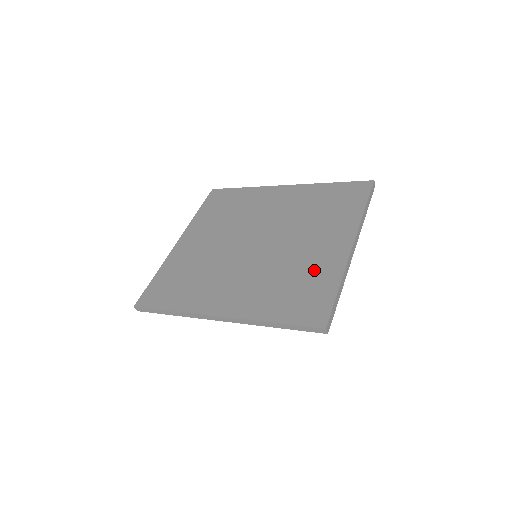
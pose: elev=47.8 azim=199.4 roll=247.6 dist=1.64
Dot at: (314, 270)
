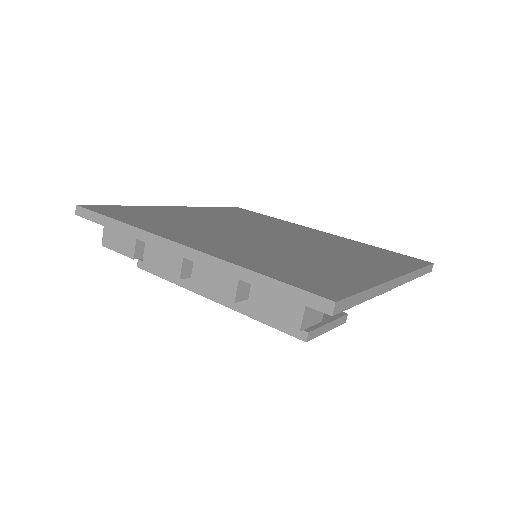
Dot at: (337, 269)
